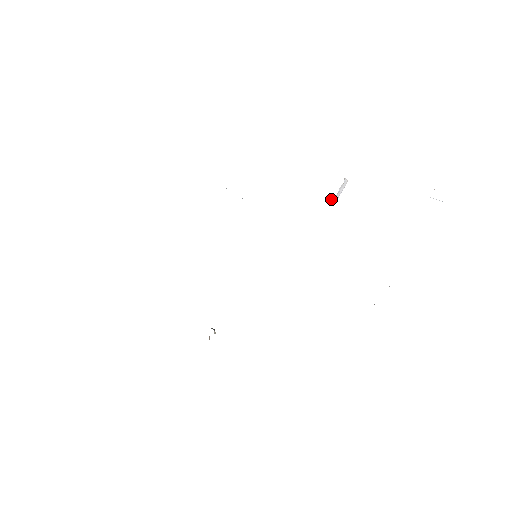
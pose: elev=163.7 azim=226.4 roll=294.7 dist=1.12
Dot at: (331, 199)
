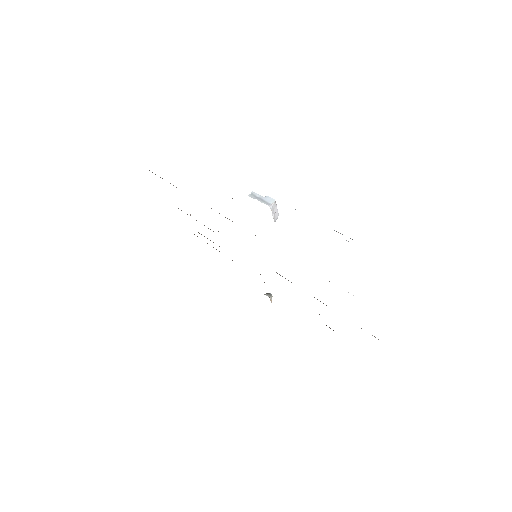
Dot at: occluded
